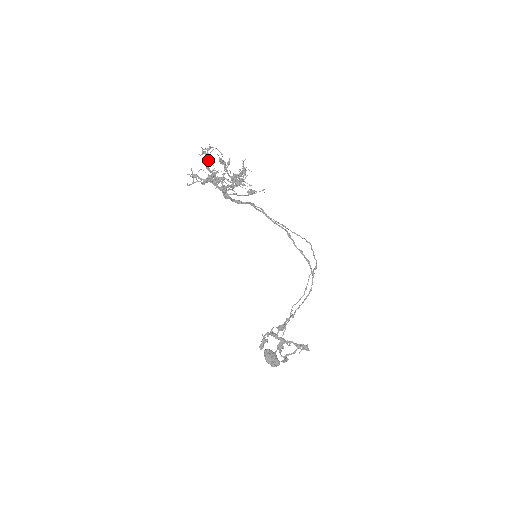
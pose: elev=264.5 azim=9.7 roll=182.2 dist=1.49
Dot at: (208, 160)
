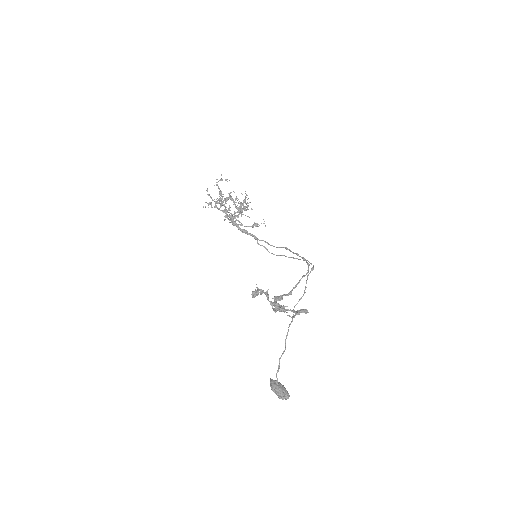
Dot at: occluded
